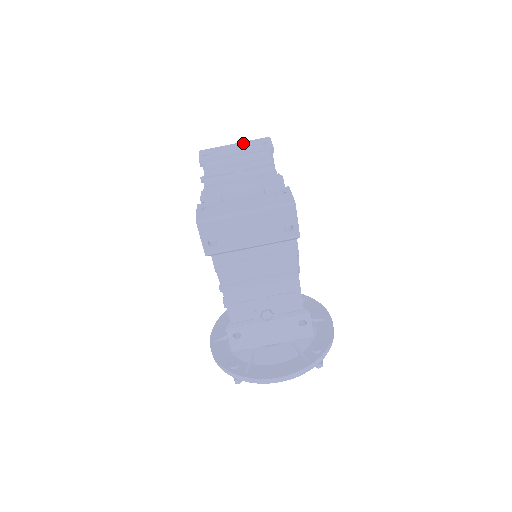
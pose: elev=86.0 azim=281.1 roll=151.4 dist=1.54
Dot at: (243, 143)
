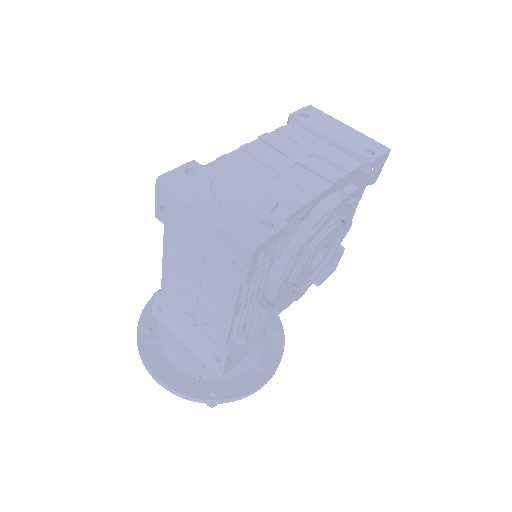
Dot at: (355, 132)
